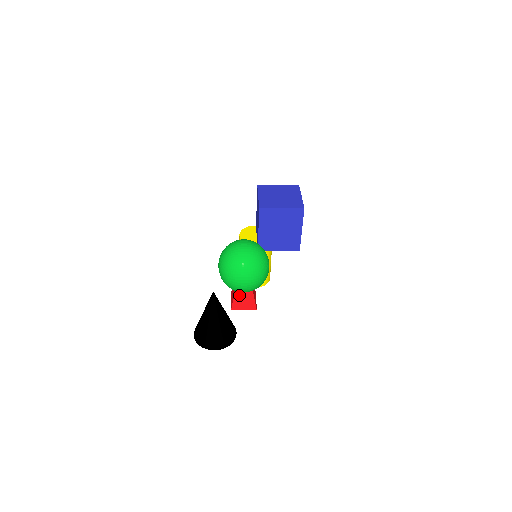
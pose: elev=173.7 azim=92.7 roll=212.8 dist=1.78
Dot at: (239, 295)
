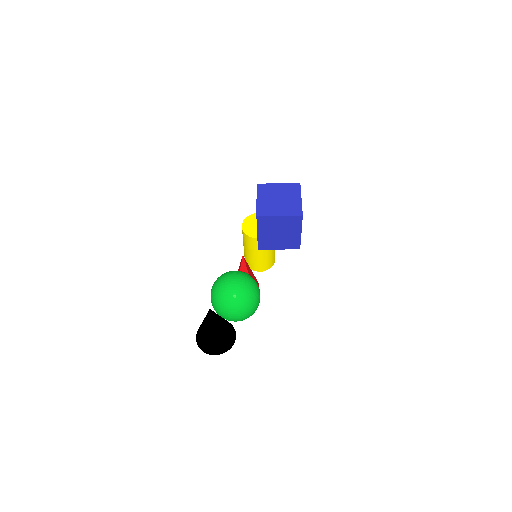
Dot at: occluded
